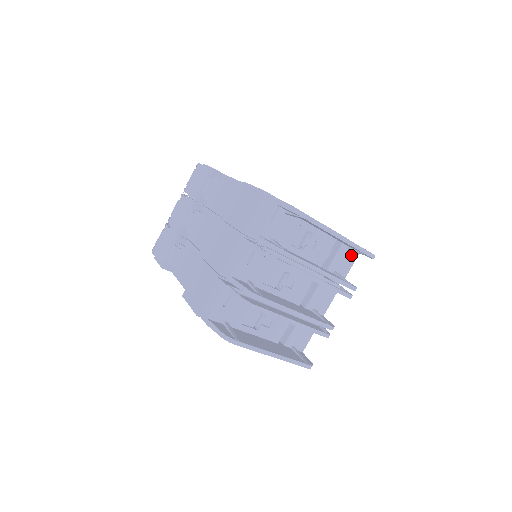
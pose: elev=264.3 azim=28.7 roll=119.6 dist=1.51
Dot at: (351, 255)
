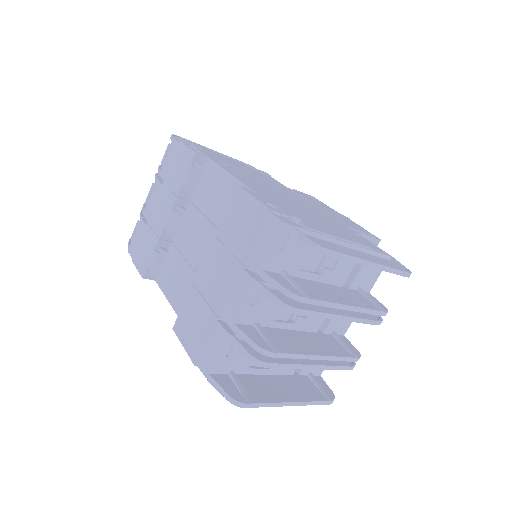
Dot at: occluded
